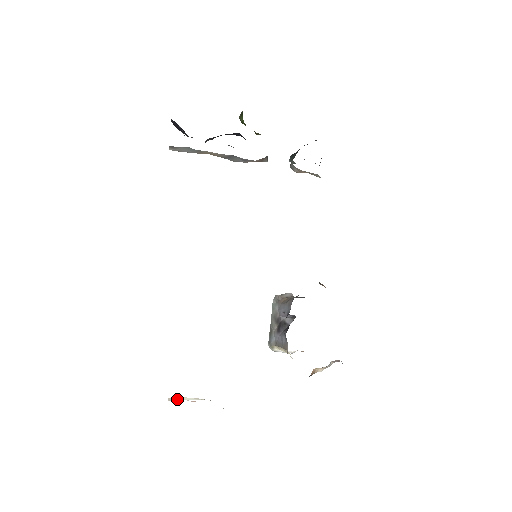
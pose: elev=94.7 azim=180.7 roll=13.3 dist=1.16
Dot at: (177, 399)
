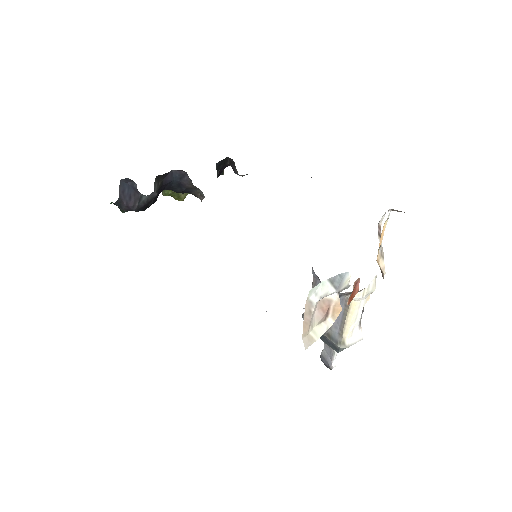
Dot at: (311, 339)
